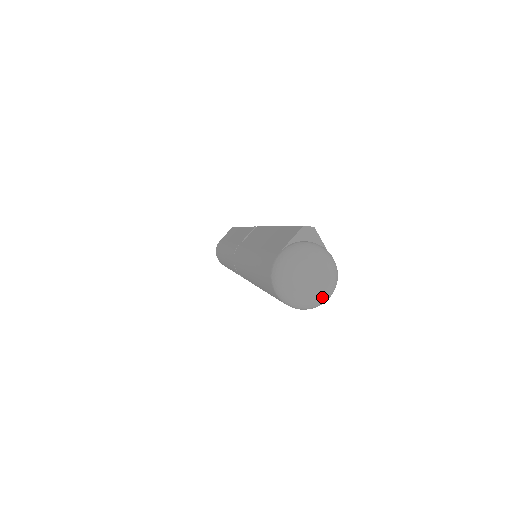
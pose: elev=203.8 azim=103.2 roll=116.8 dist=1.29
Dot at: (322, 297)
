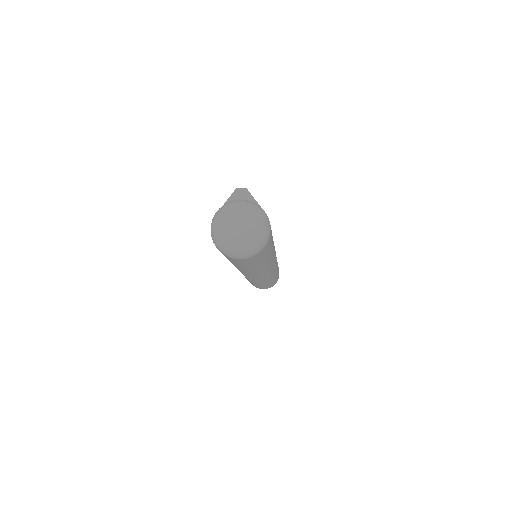
Dot at: (251, 241)
